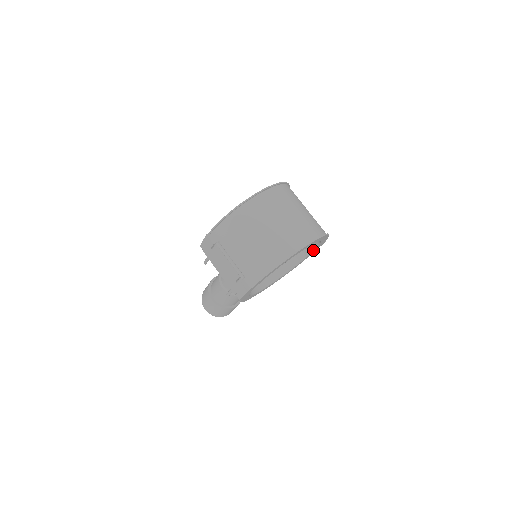
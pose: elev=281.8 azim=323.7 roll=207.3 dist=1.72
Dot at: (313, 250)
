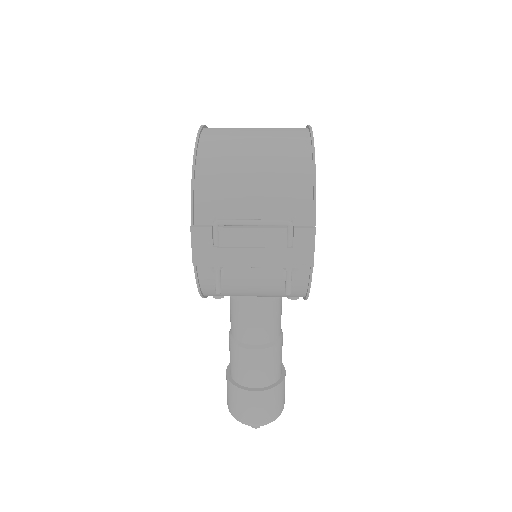
Dot at: occluded
